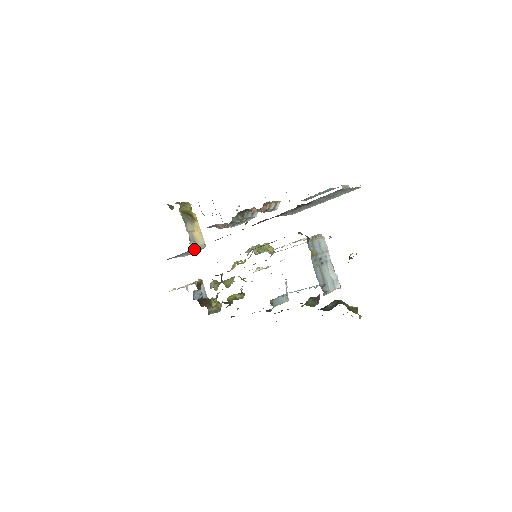
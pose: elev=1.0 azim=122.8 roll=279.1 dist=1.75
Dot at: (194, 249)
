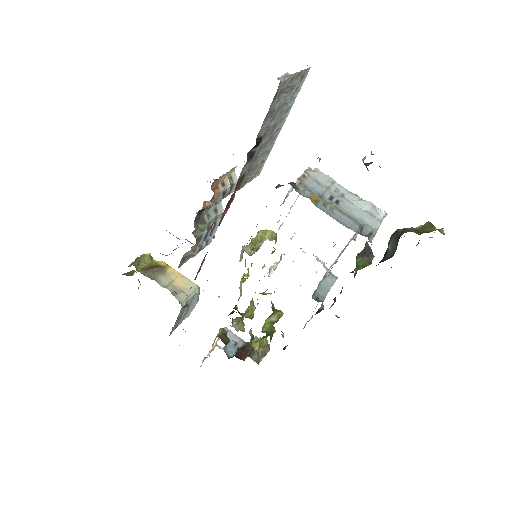
Dot at: (188, 301)
